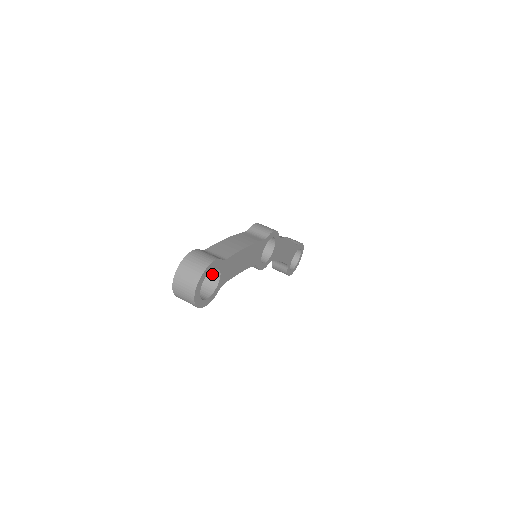
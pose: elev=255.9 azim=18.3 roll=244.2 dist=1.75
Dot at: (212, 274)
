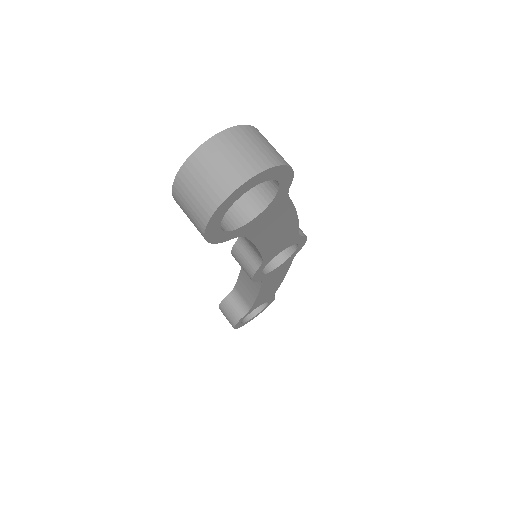
Dot at: (246, 202)
